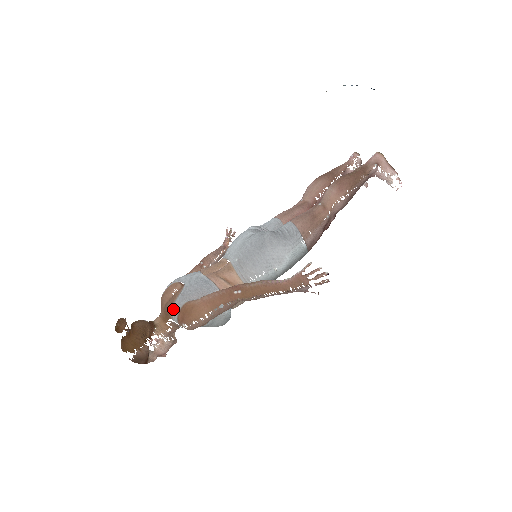
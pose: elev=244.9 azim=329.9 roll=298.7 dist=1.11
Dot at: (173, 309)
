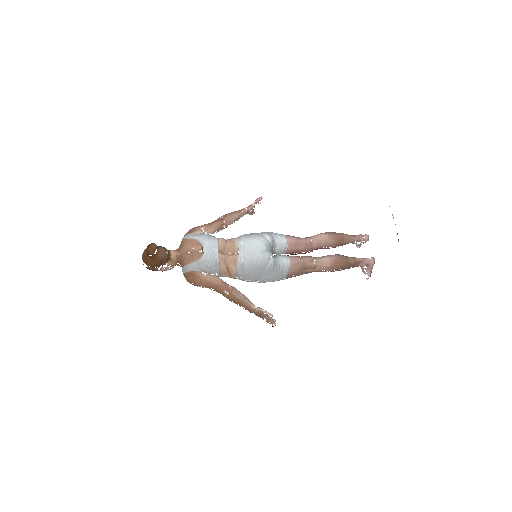
Dot at: (187, 267)
